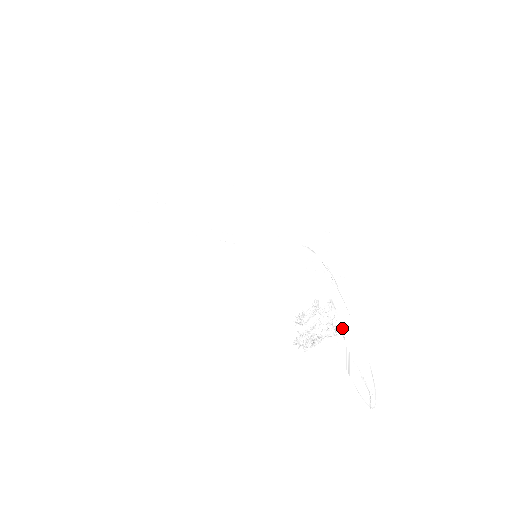
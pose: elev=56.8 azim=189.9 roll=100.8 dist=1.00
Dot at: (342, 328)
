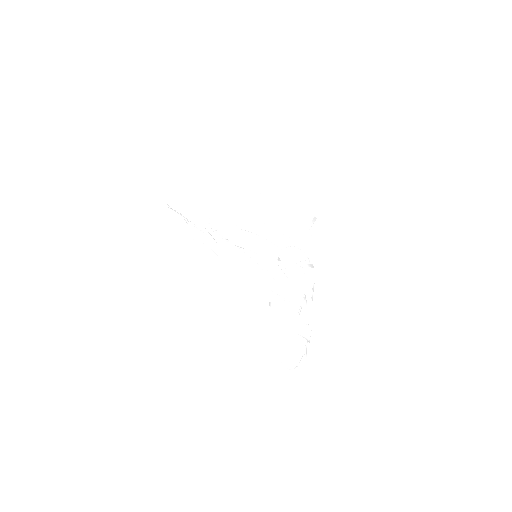
Dot at: occluded
